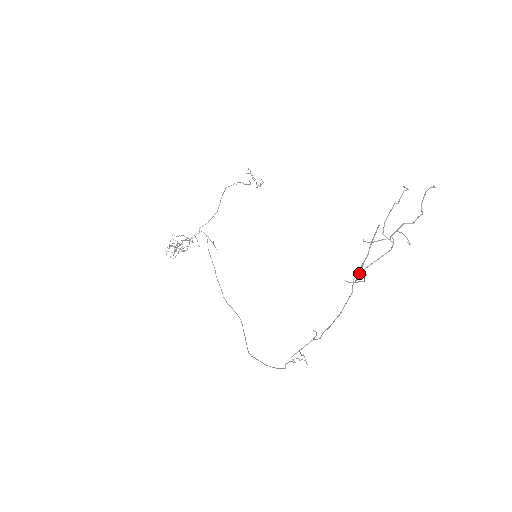
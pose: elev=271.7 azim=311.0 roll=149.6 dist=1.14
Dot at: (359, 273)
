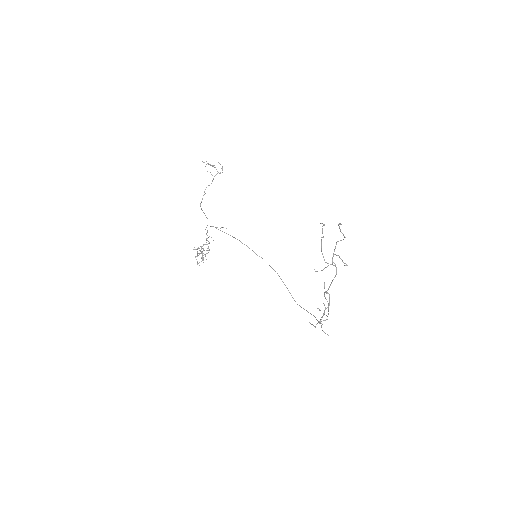
Dot at: (320, 320)
